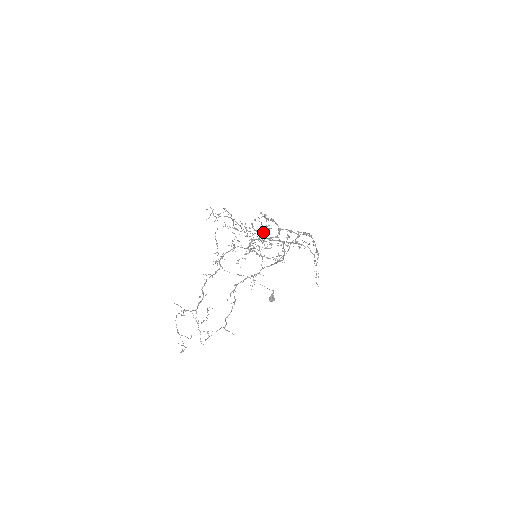
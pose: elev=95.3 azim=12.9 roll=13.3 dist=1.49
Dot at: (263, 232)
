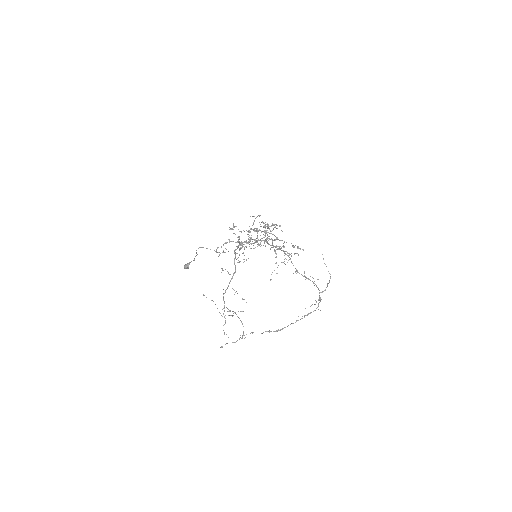
Dot at: occluded
